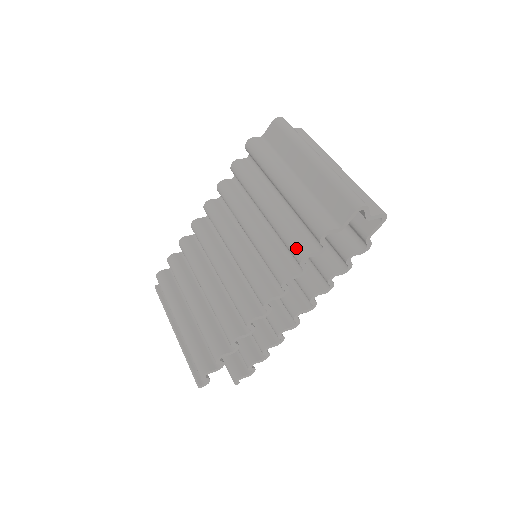
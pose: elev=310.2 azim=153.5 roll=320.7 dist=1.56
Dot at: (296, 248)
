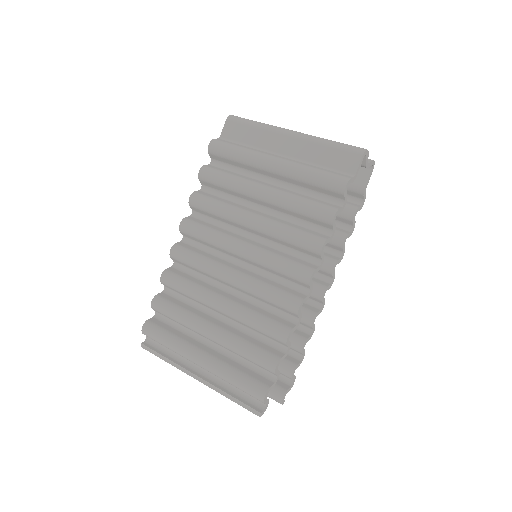
Dot at: (322, 210)
